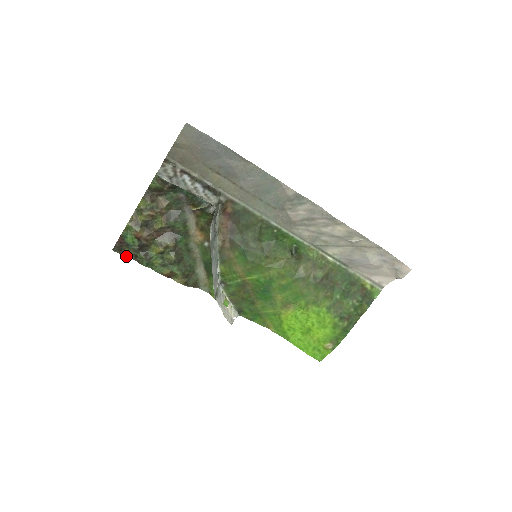
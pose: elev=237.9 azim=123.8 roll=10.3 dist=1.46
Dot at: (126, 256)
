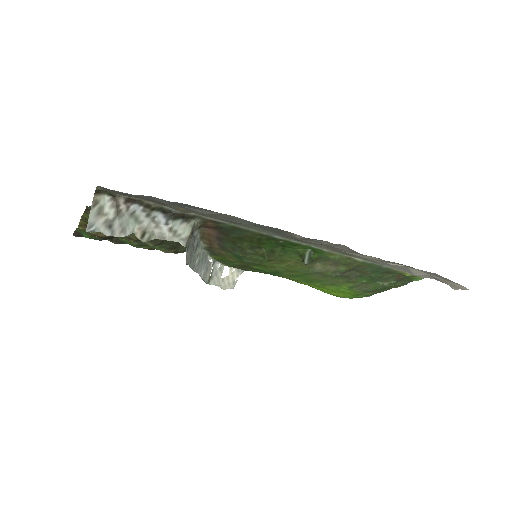
Dot at: occluded
